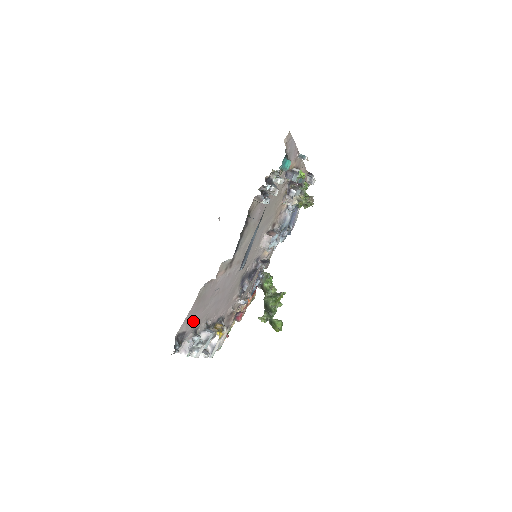
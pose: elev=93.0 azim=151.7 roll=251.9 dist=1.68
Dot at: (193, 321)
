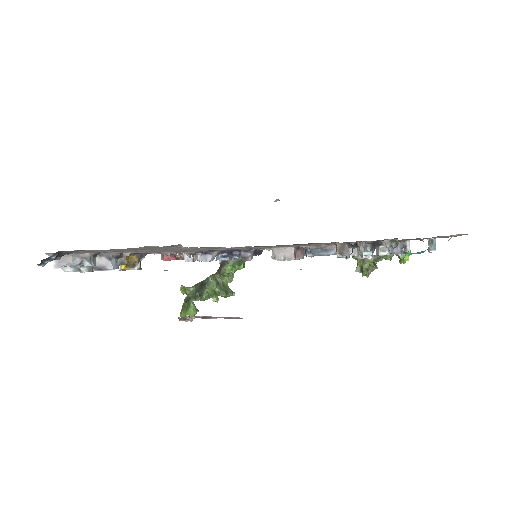
Dot at: occluded
